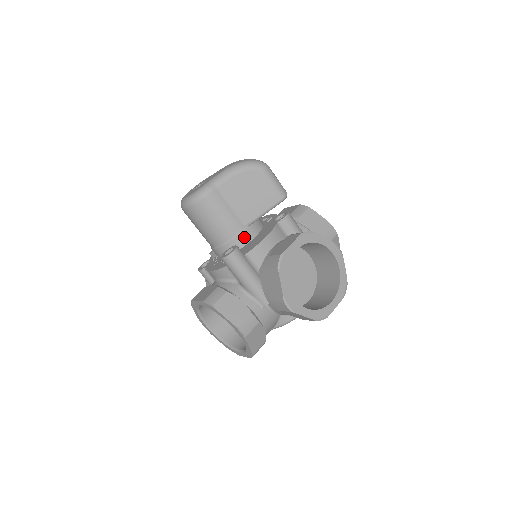
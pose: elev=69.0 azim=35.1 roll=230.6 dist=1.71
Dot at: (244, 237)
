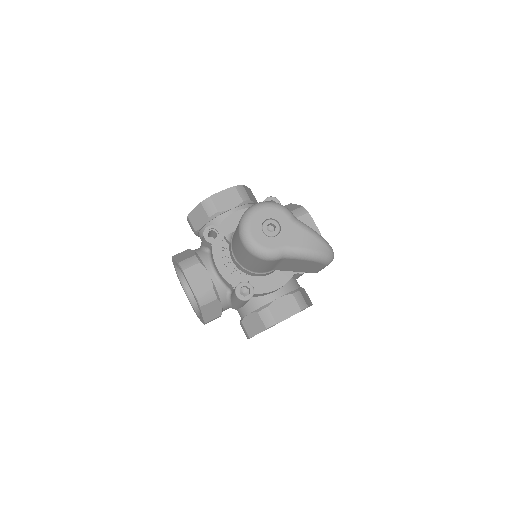
Dot at: (264, 274)
